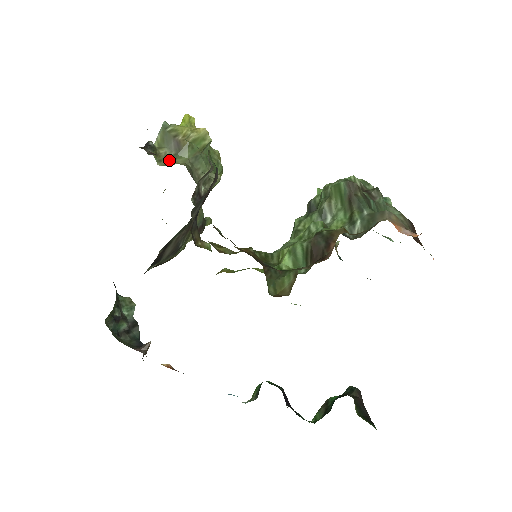
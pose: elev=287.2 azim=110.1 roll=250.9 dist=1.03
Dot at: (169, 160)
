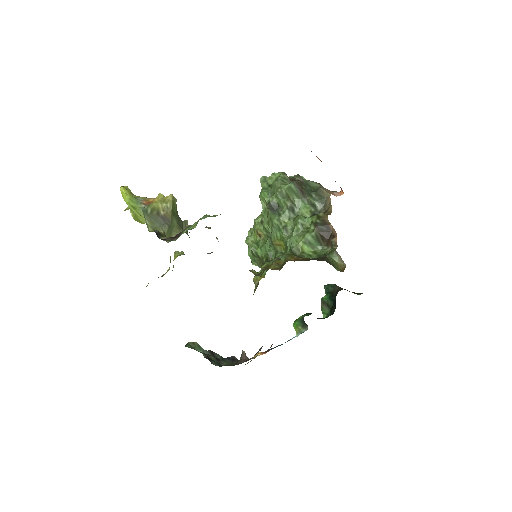
Dot at: (169, 234)
